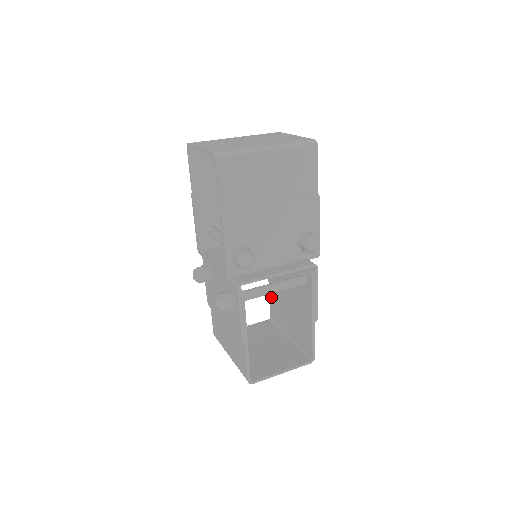
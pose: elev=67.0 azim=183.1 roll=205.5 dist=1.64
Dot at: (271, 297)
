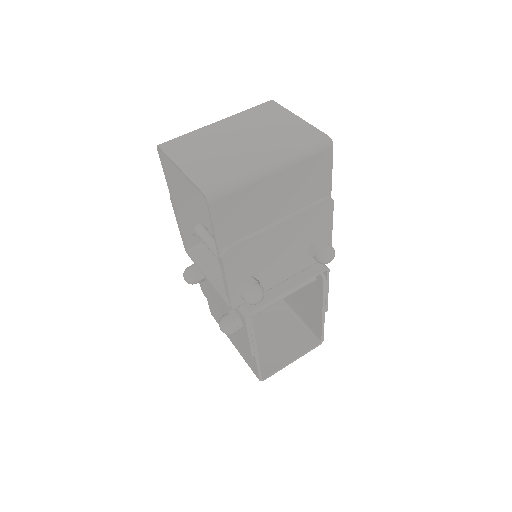
Dot at: occluded
